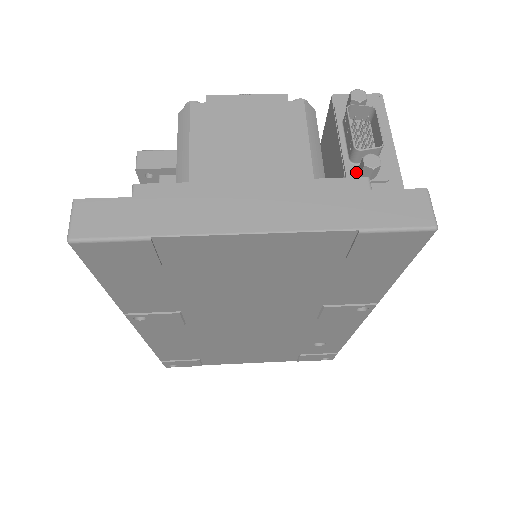
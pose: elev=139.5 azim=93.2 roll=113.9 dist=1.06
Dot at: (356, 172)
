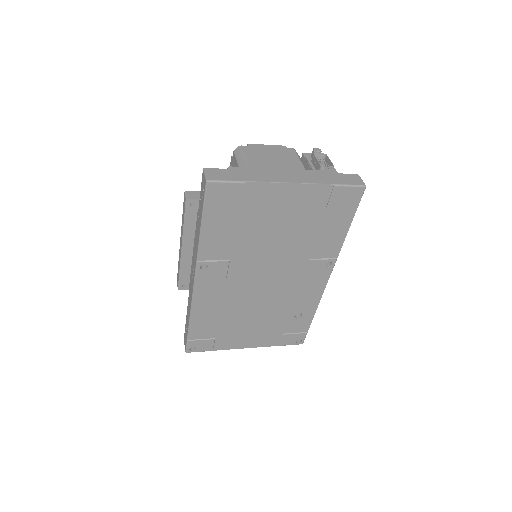
Dot at: occluded
